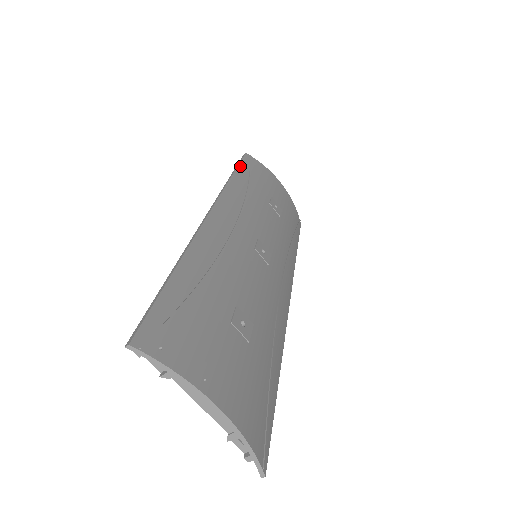
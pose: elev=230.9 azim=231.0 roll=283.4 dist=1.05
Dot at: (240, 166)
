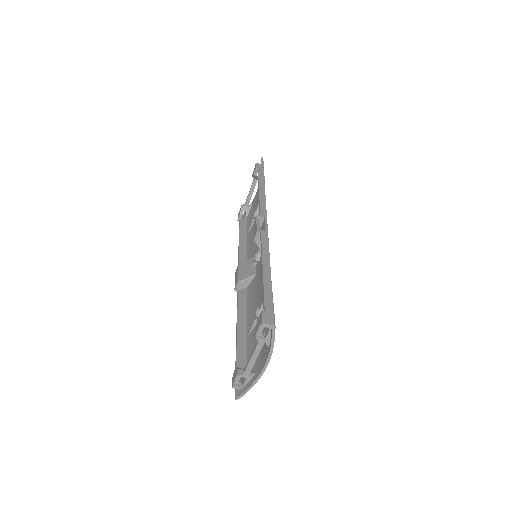
Dot at: occluded
